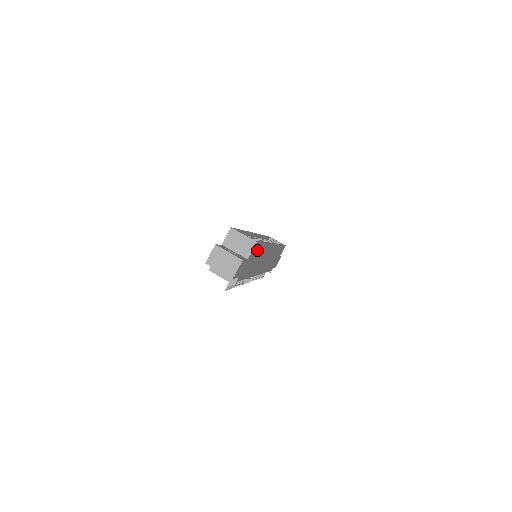
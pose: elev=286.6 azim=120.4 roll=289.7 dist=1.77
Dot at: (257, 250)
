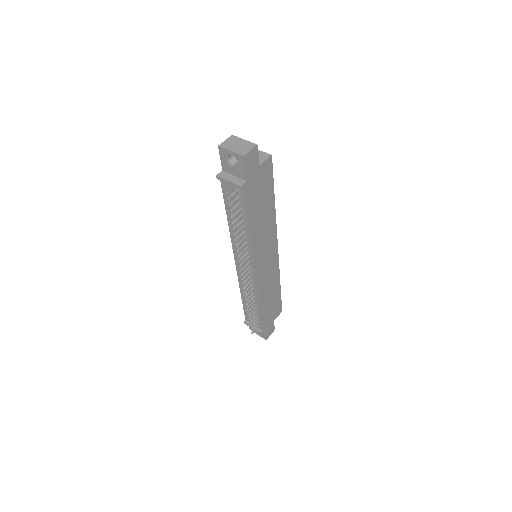
Dot at: (267, 182)
